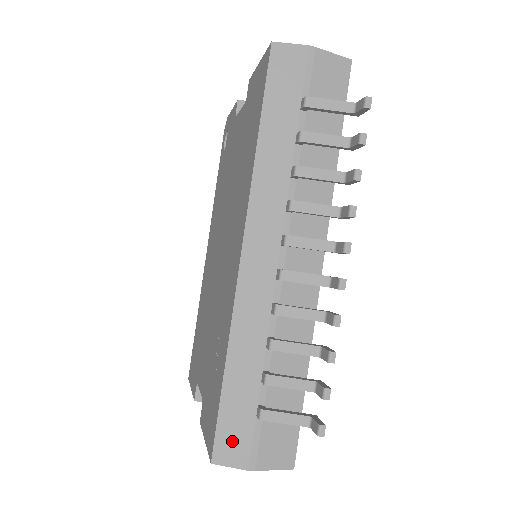
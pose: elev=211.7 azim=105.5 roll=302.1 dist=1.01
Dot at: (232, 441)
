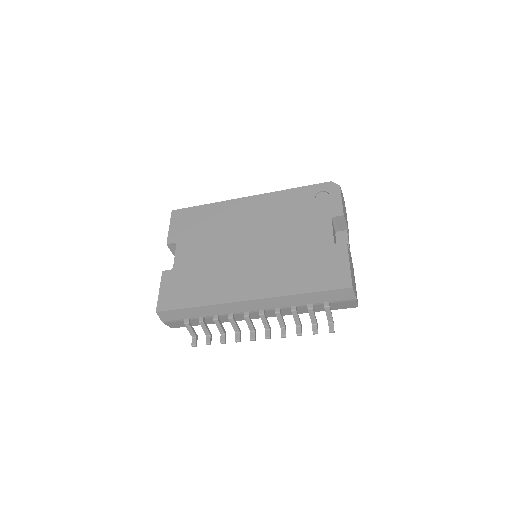
Dot at: (169, 315)
